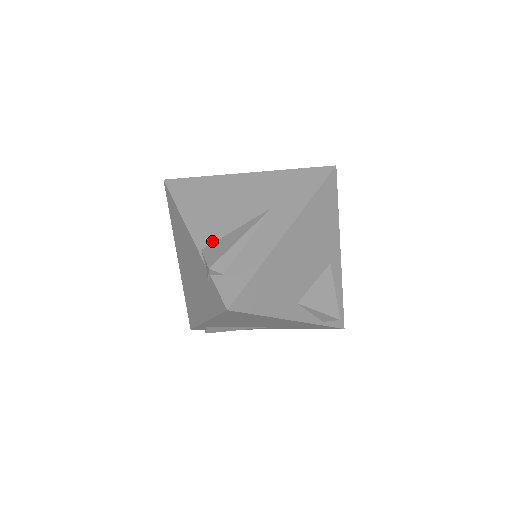
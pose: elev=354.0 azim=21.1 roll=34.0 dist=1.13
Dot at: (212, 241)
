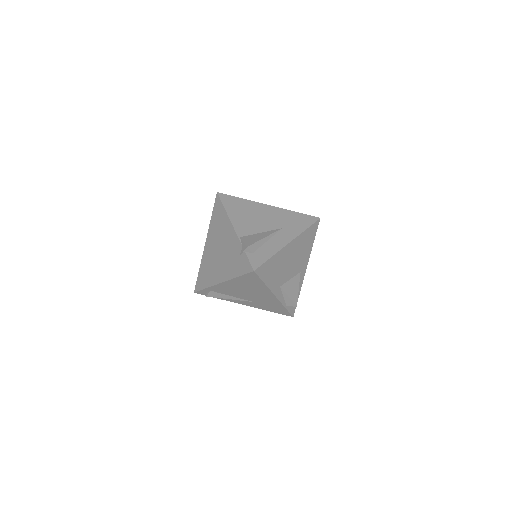
Dot at: (247, 234)
